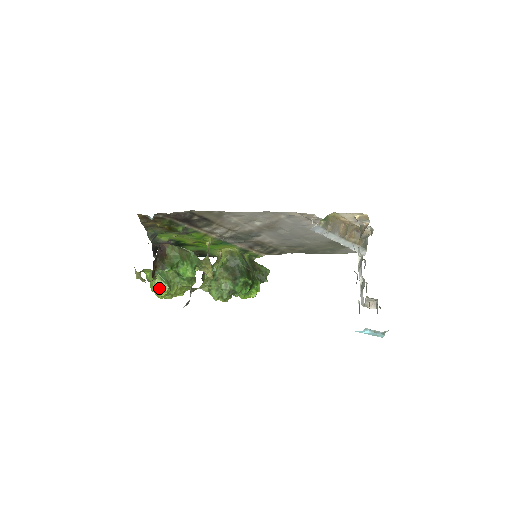
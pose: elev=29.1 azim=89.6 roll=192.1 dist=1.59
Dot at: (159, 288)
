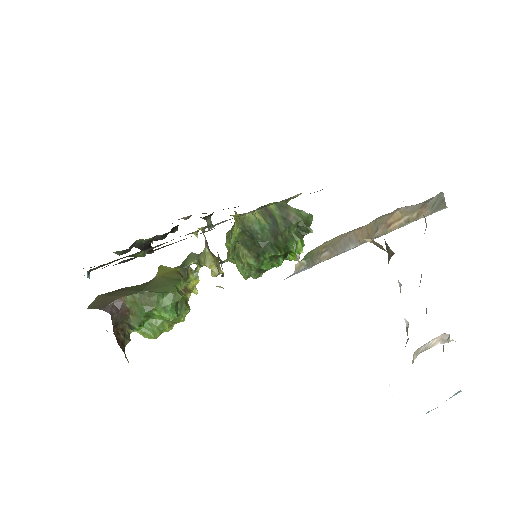
Dot at: occluded
